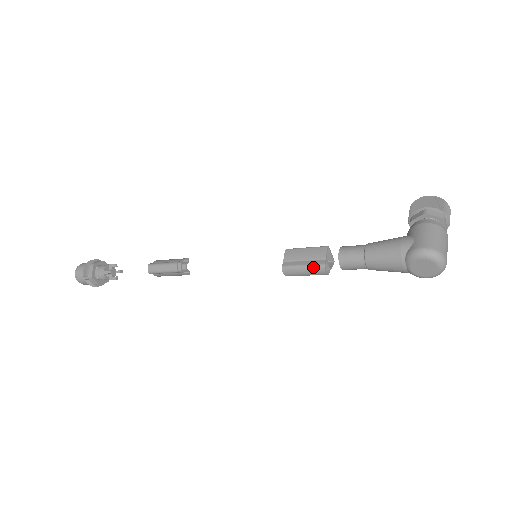
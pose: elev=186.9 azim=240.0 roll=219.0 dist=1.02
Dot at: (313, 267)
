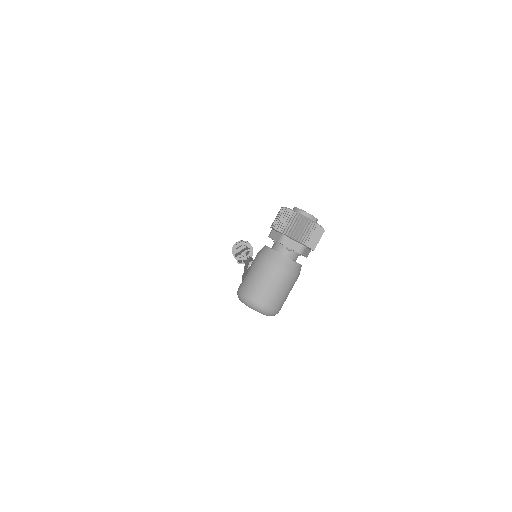
Dot at: occluded
